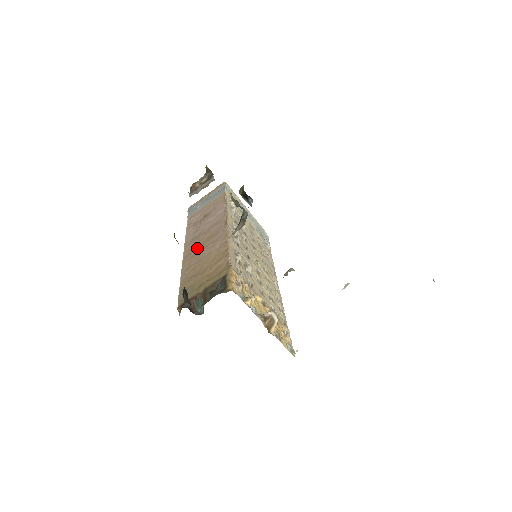
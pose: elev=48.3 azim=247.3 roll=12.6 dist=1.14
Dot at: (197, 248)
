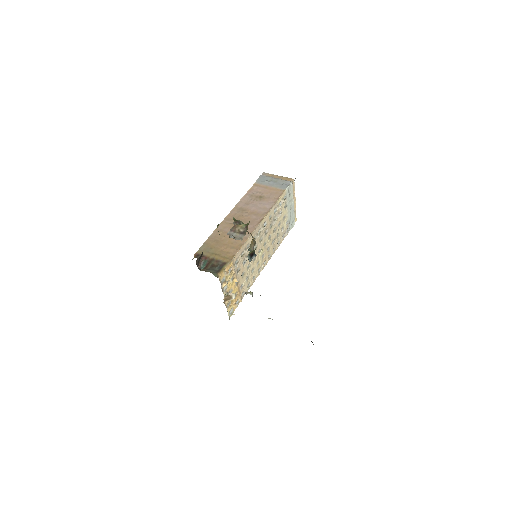
Dot at: occluded
